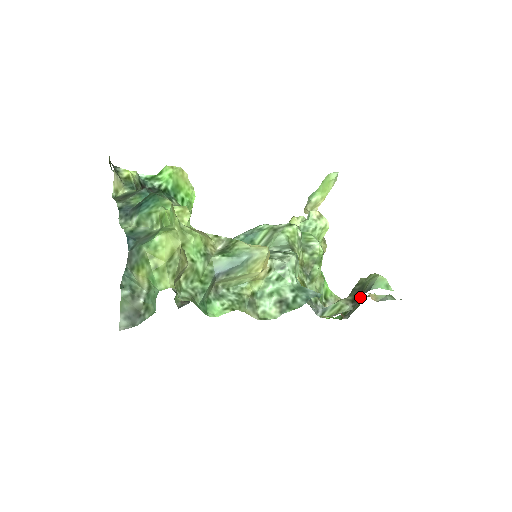
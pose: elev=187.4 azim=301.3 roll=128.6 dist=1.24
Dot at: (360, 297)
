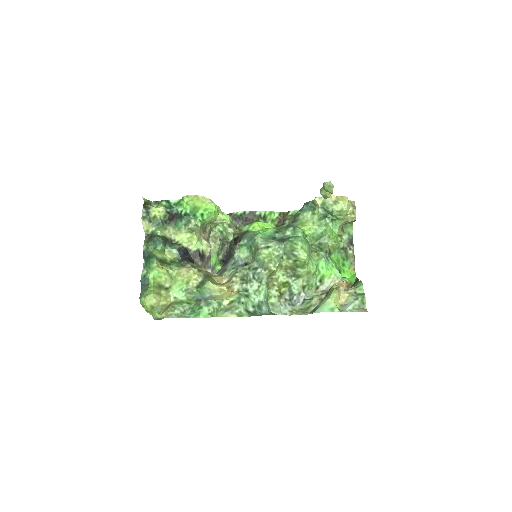
Dot at: occluded
